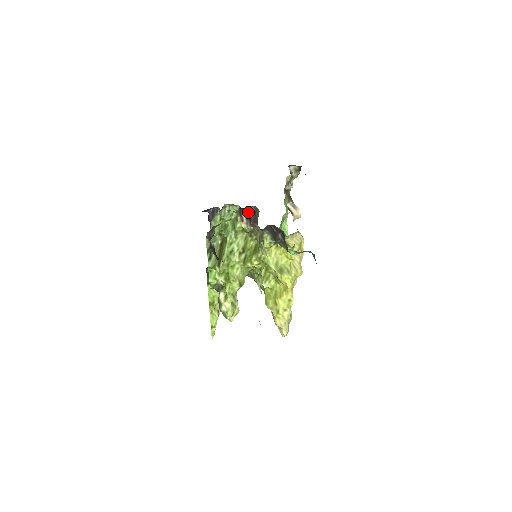
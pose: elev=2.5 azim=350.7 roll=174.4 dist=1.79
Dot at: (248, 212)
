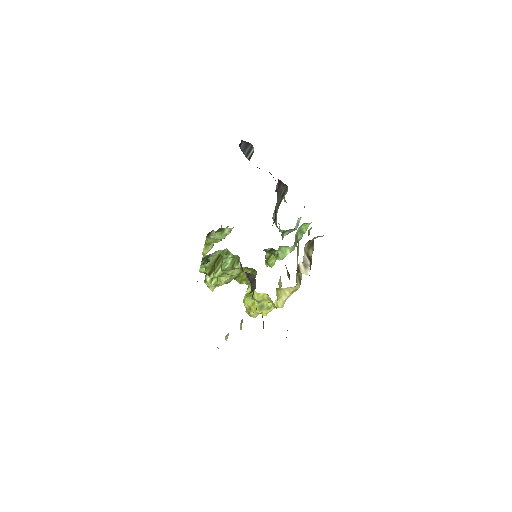
Dot at: (248, 273)
